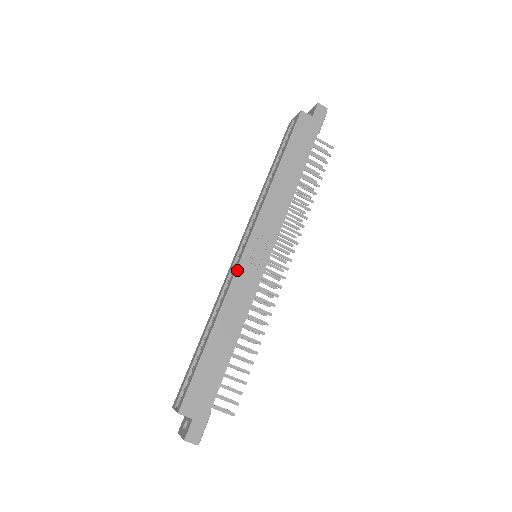
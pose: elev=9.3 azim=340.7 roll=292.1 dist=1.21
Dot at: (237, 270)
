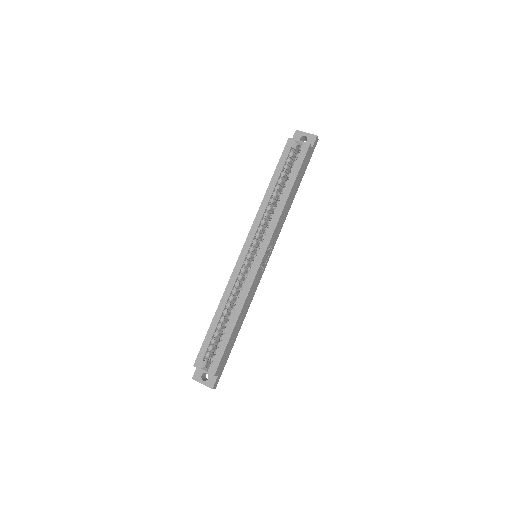
Dot at: (256, 276)
